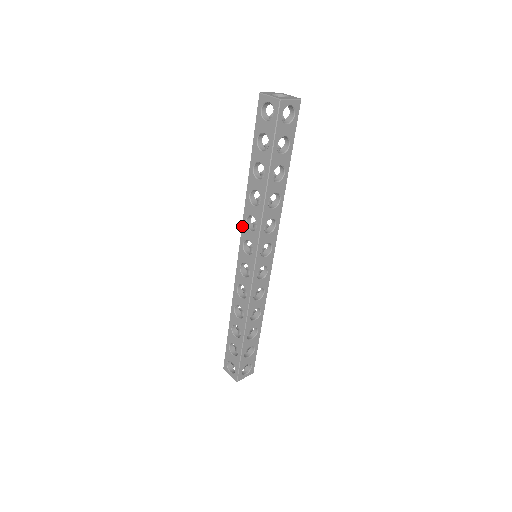
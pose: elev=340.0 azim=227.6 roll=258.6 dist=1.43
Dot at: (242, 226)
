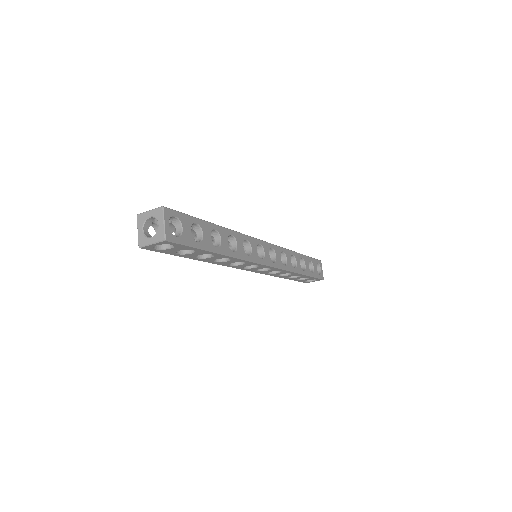
Dot at: occluded
